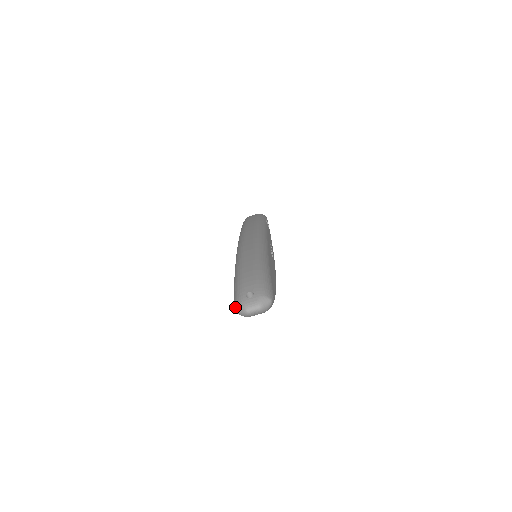
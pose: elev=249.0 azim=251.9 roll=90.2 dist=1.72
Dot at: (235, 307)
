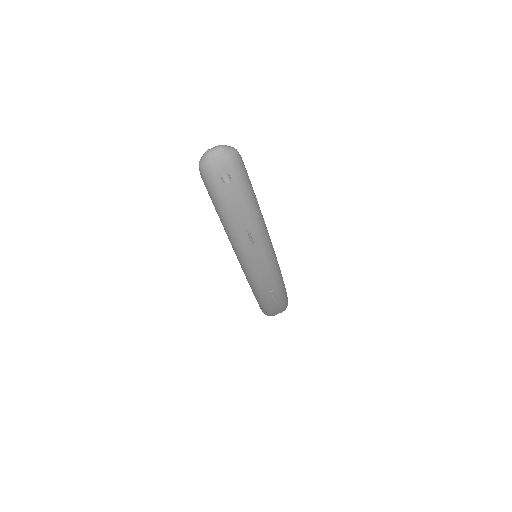
Dot at: (199, 164)
